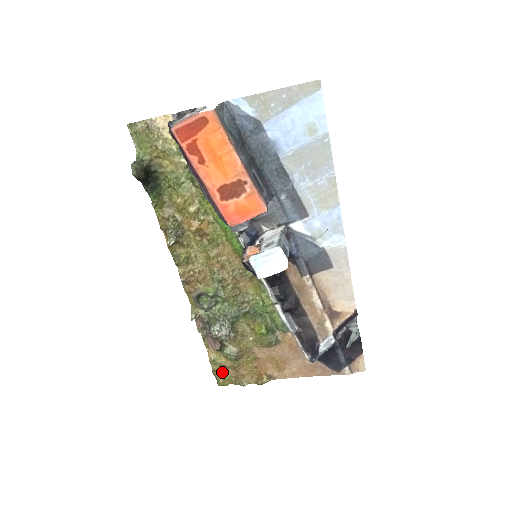
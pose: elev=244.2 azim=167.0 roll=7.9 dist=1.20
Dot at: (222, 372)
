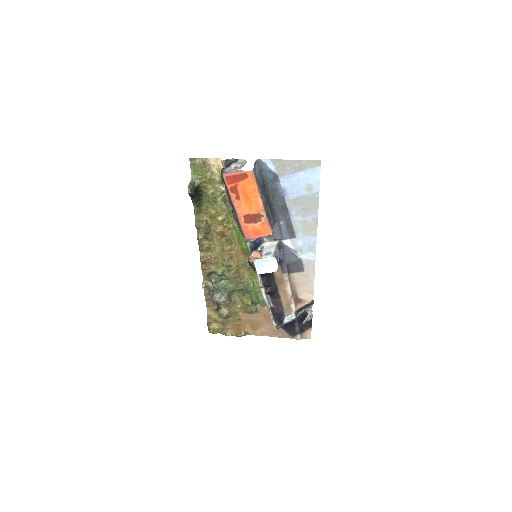
Dot at: (214, 324)
